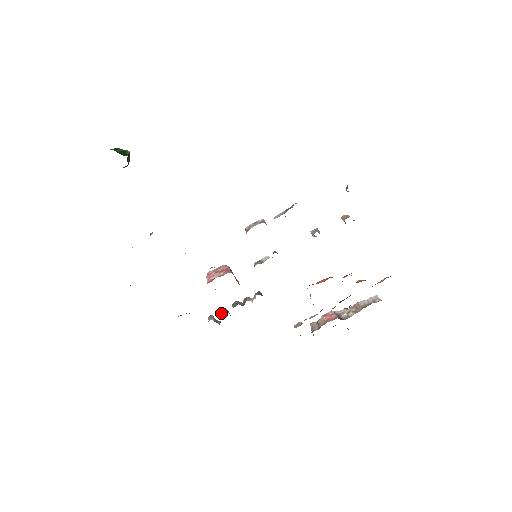
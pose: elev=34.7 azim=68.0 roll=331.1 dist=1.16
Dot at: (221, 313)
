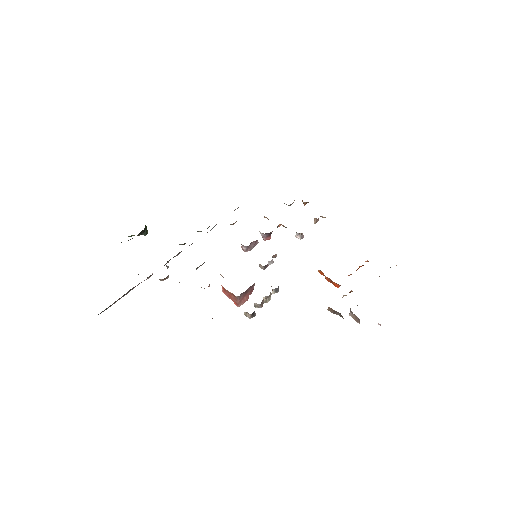
Dot at: occluded
